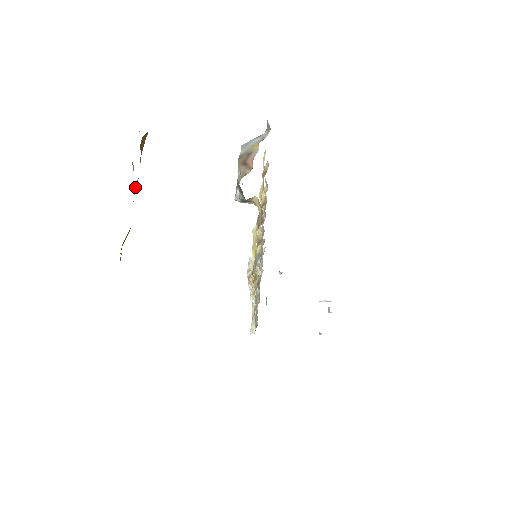
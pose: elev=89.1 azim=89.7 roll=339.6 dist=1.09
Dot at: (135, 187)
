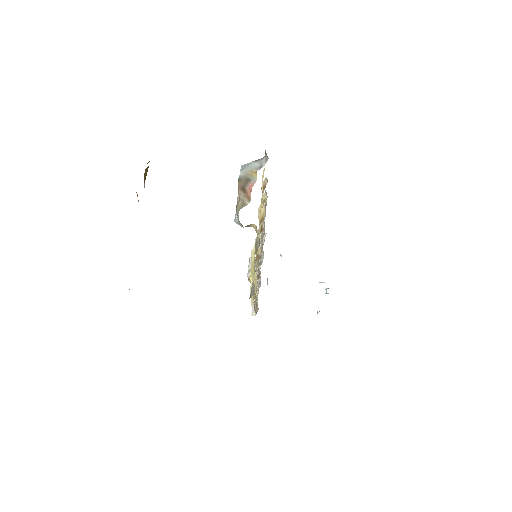
Dot at: occluded
